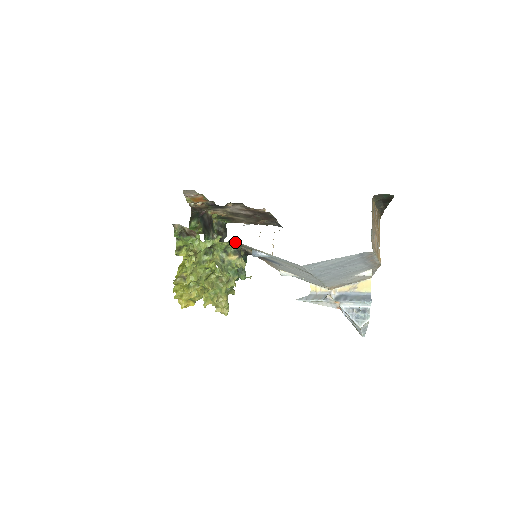
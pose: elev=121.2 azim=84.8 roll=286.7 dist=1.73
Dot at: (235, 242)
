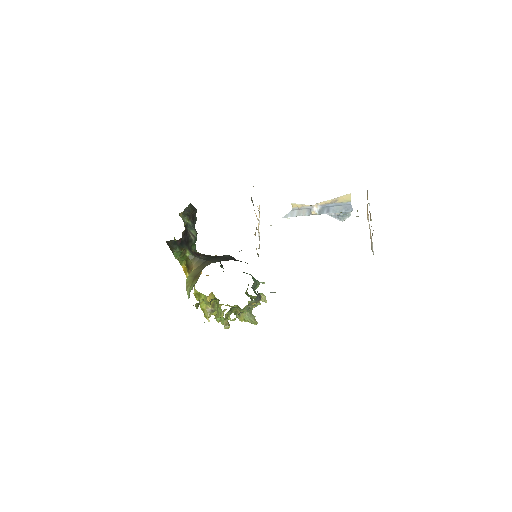
Dot at: occluded
